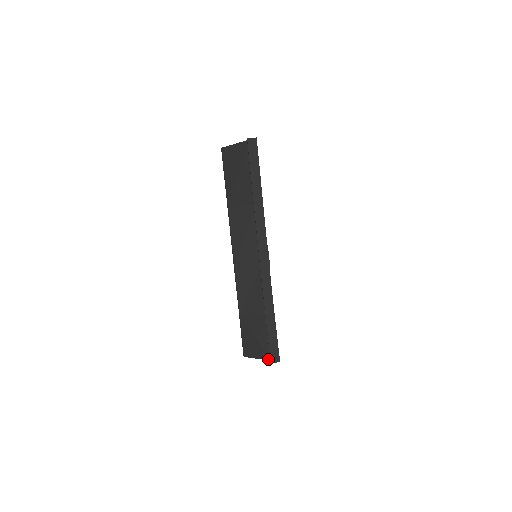
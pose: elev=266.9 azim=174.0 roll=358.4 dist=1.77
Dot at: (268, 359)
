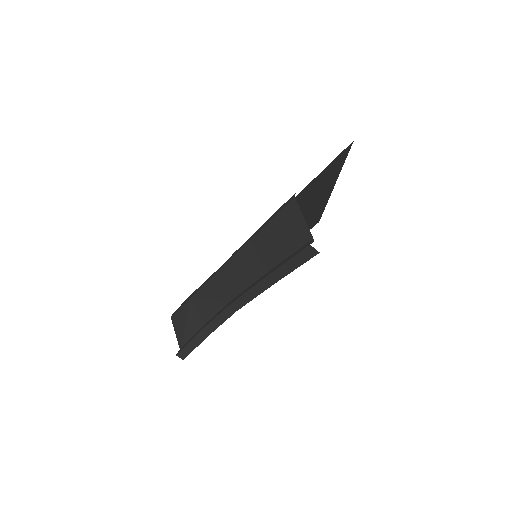
Dot at: (180, 346)
